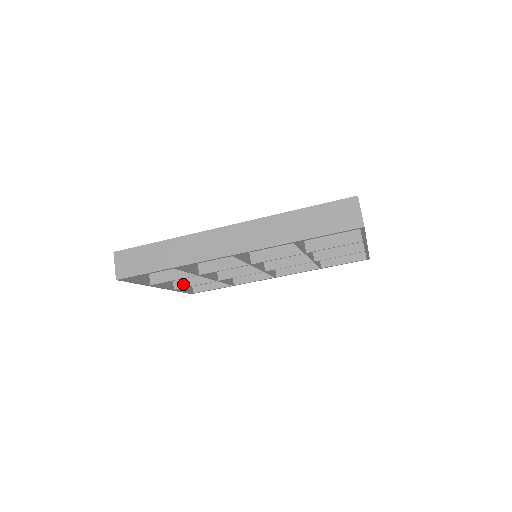
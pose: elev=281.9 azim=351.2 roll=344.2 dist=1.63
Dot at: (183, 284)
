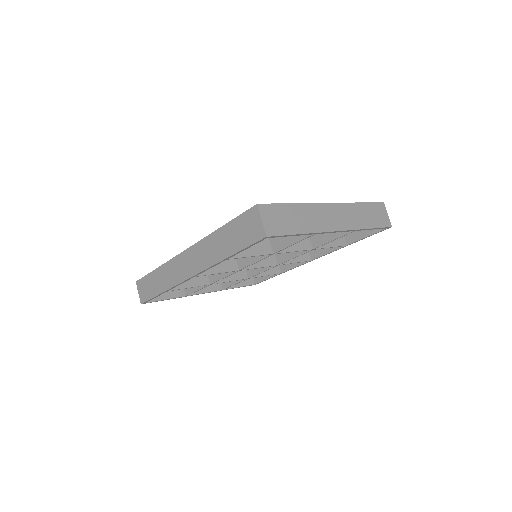
Dot at: (227, 284)
